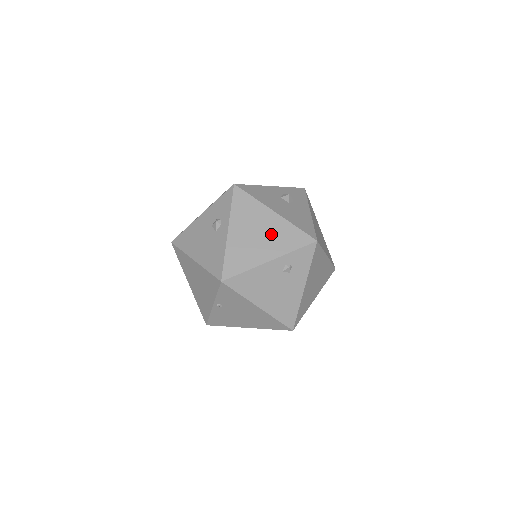
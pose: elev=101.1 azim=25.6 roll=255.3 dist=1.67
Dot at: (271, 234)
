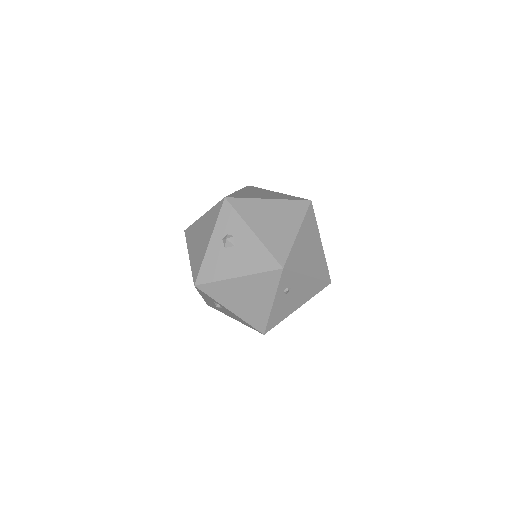
Dot at: (253, 291)
